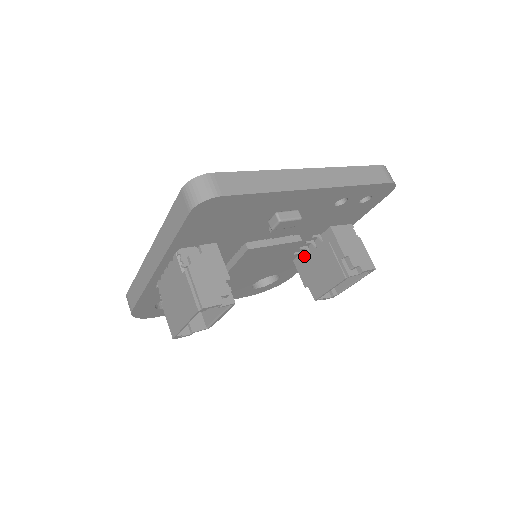
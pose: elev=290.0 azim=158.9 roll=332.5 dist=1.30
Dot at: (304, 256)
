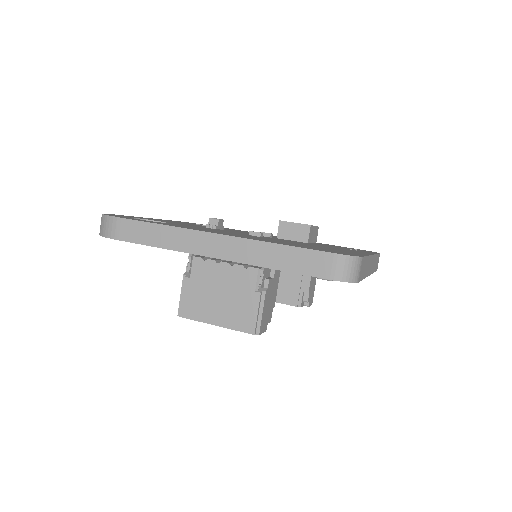
Dot at: occluded
